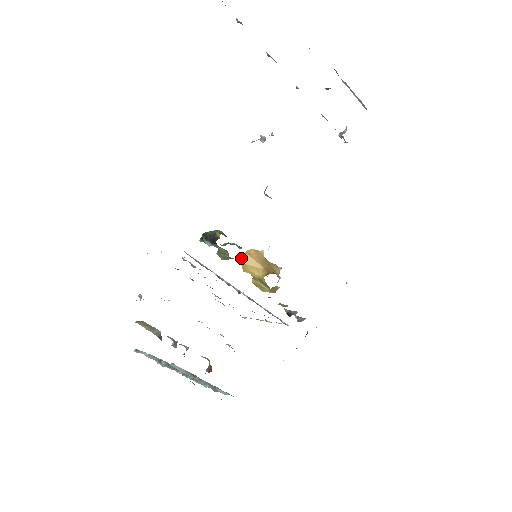
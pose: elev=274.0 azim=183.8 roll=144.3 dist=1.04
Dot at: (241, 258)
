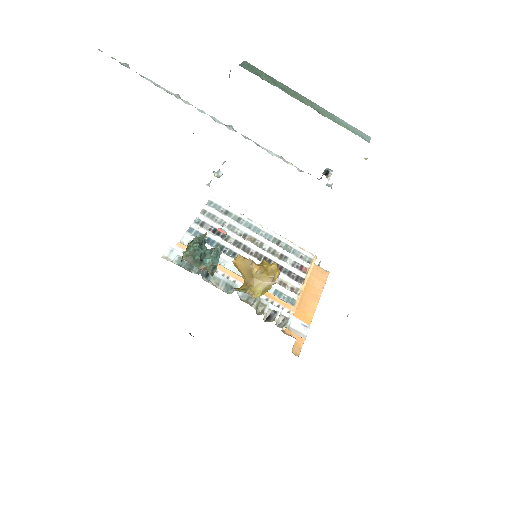
Dot at: (234, 259)
